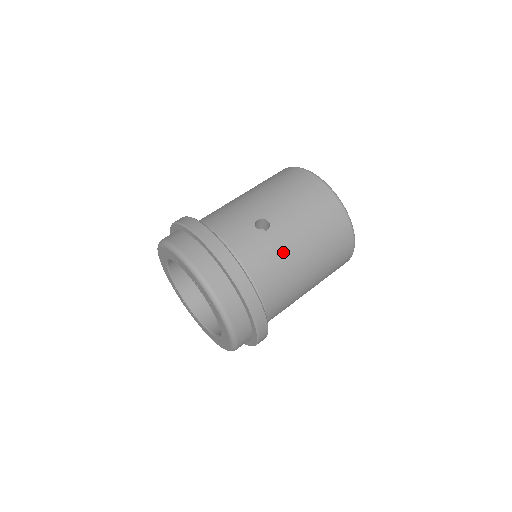
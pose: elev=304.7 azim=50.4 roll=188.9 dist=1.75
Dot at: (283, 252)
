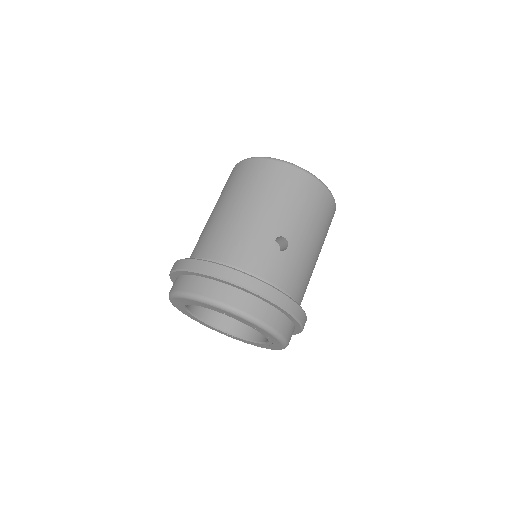
Dot at: (304, 260)
